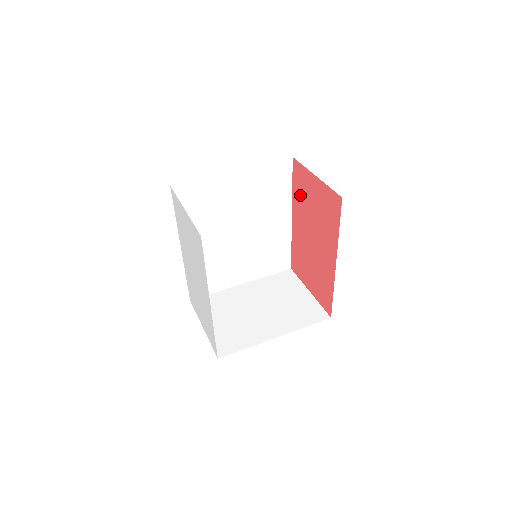
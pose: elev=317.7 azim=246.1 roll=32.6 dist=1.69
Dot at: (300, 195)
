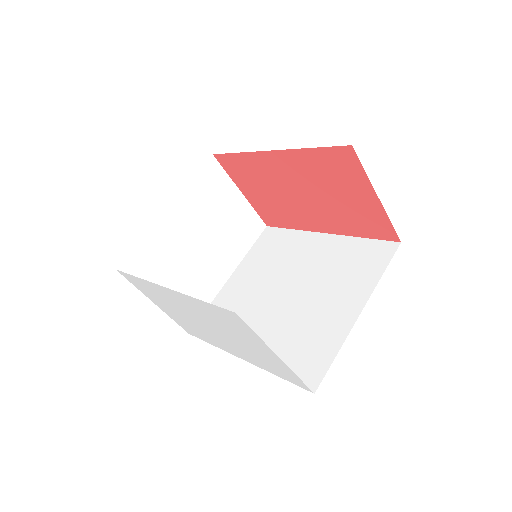
Dot at: (321, 168)
